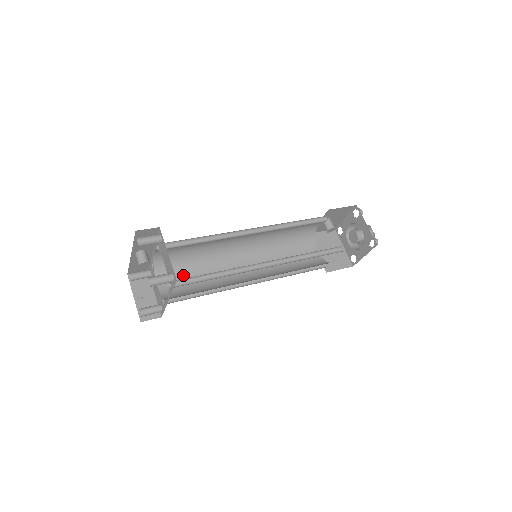
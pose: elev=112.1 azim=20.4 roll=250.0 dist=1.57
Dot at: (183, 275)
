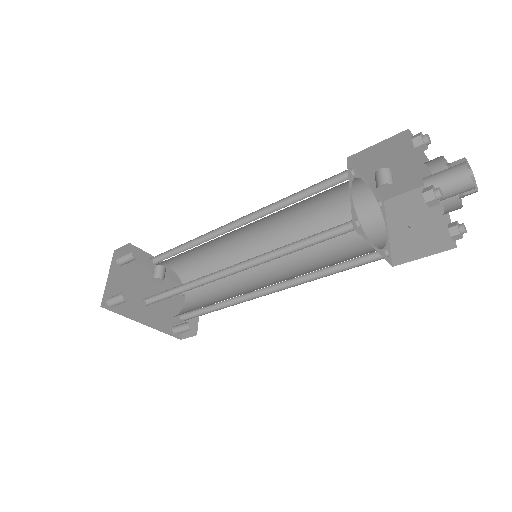
Dot at: (207, 287)
